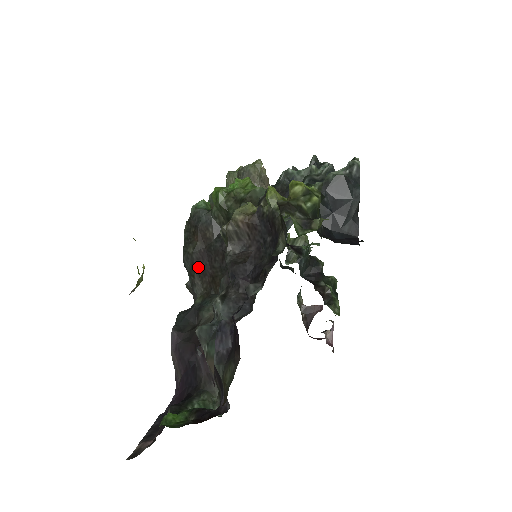
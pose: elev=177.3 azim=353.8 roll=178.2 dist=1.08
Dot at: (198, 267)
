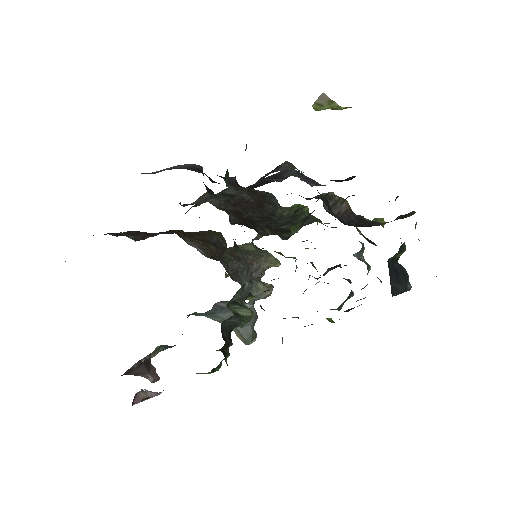
Dot at: (236, 199)
